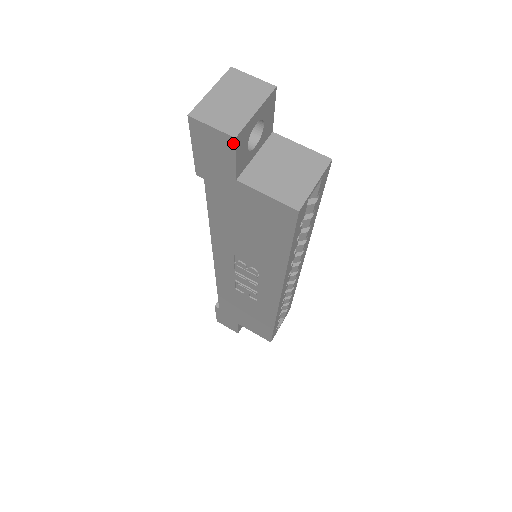
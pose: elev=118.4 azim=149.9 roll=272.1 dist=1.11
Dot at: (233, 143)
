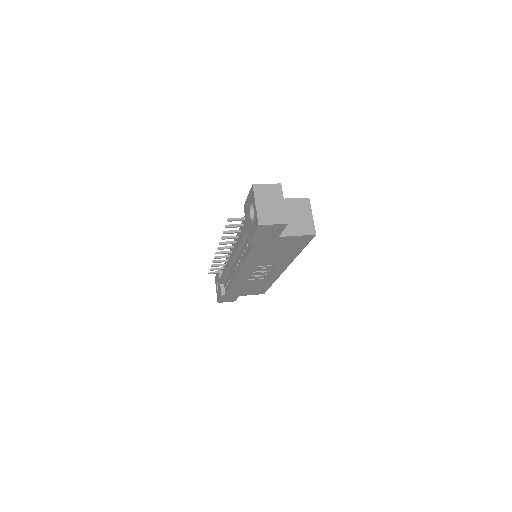
Dot at: (285, 226)
